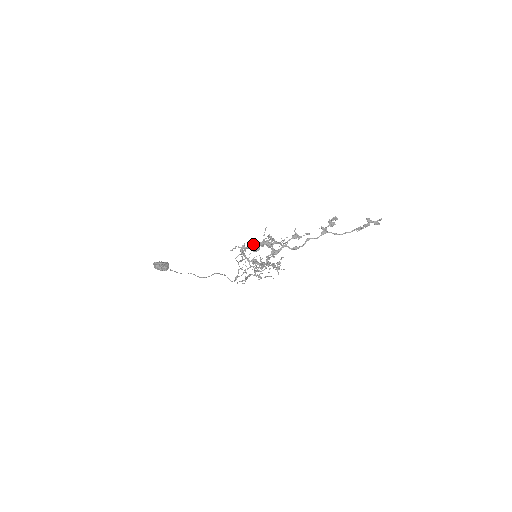
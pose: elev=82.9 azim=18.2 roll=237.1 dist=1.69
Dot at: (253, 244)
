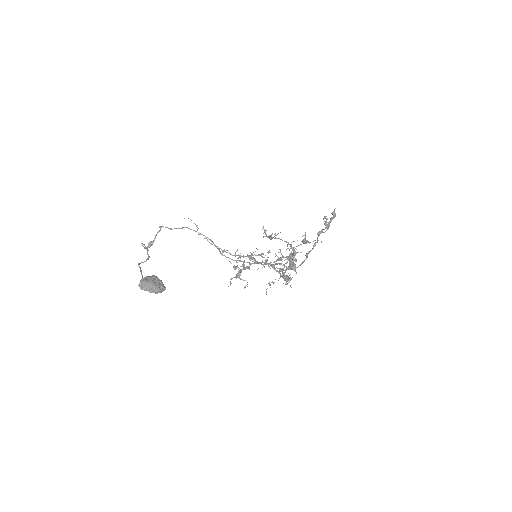
Dot at: occluded
